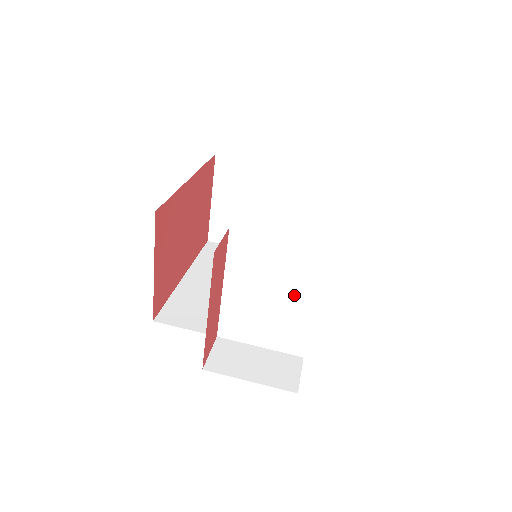
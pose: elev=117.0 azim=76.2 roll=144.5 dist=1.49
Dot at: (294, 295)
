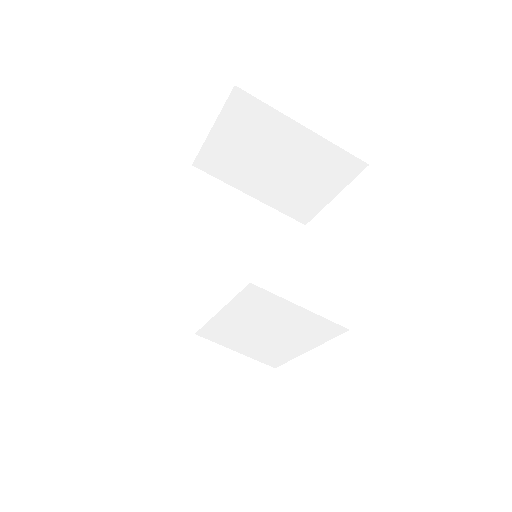
Dot at: (291, 339)
